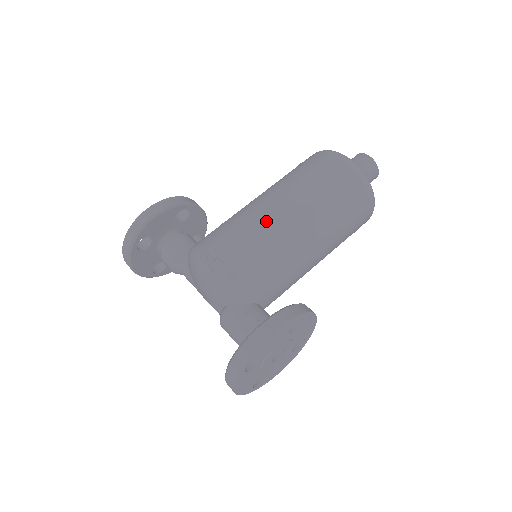
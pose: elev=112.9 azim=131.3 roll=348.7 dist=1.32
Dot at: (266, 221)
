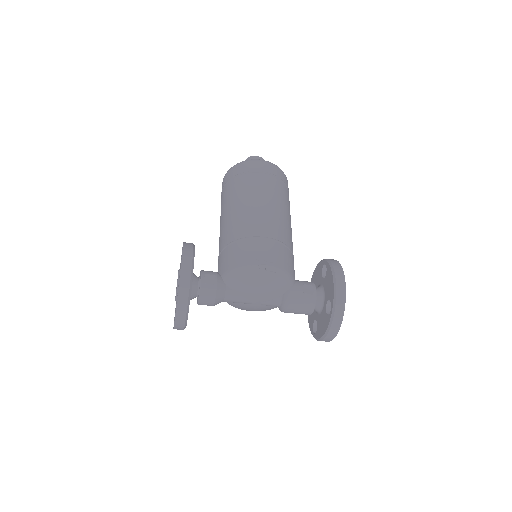
Dot at: (267, 222)
